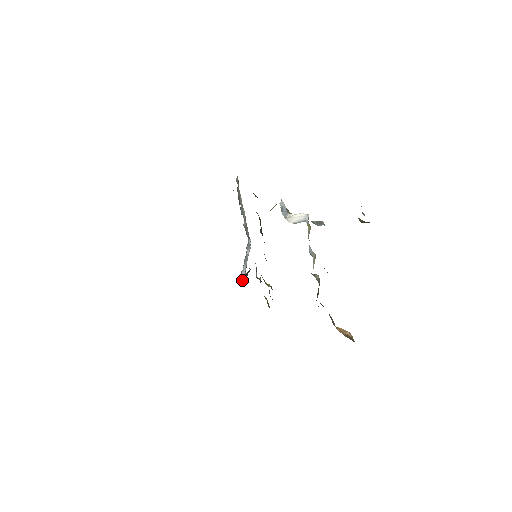
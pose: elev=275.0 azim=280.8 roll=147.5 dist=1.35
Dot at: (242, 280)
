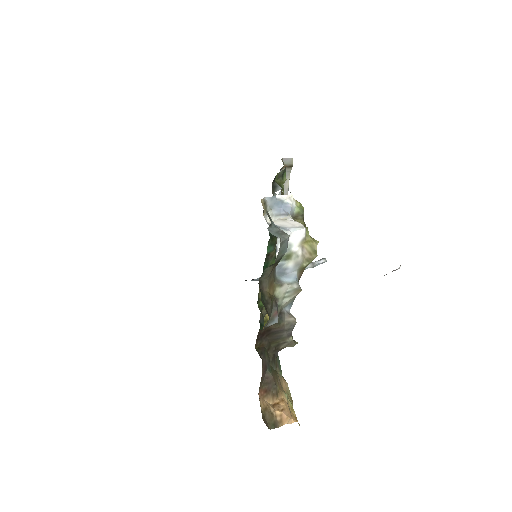
Dot at: (246, 280)
